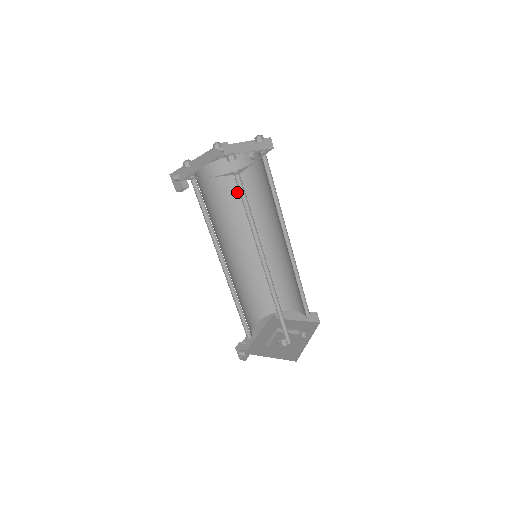
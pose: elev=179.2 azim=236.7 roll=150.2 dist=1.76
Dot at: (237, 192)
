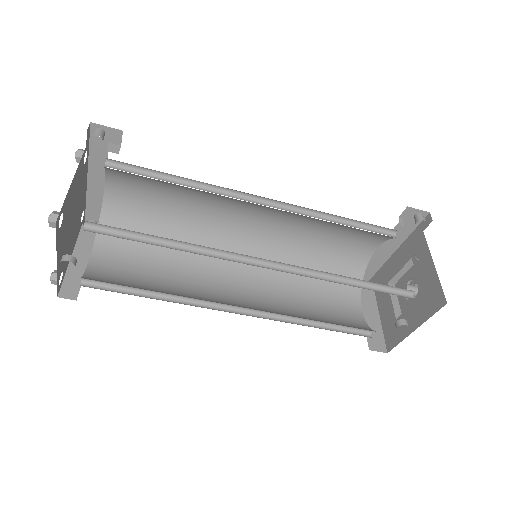
Dot at: occluded
